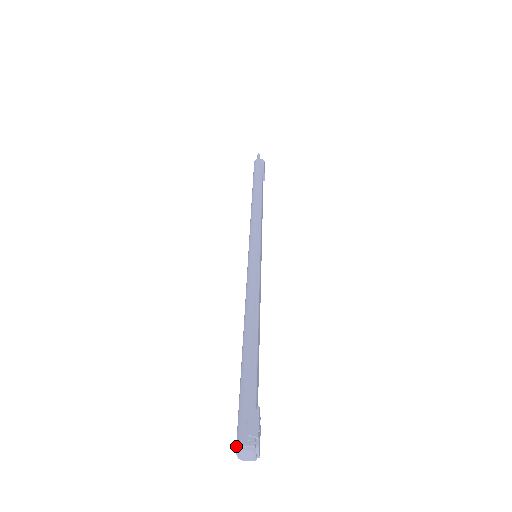
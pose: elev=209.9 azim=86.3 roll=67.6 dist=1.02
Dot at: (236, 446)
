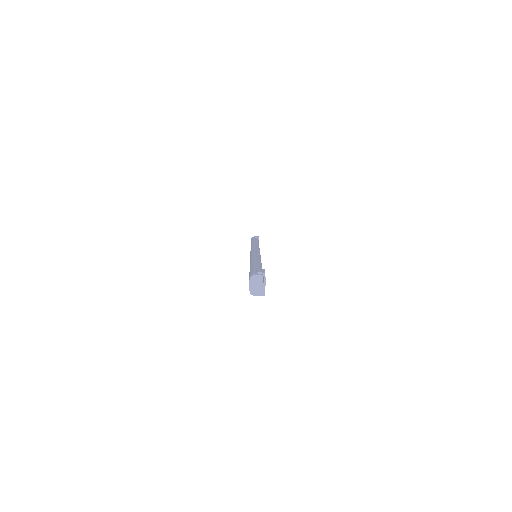
Dot at: (249, 278)
